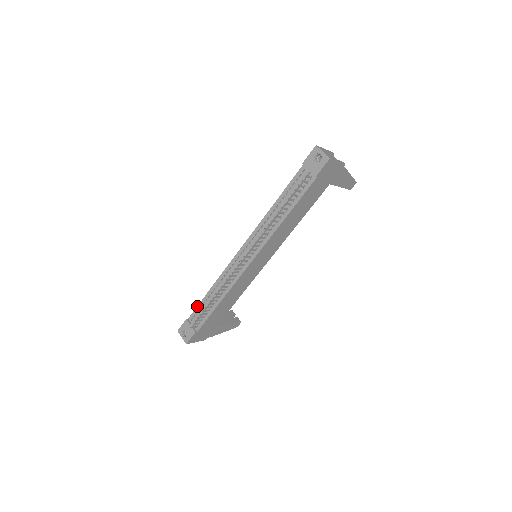
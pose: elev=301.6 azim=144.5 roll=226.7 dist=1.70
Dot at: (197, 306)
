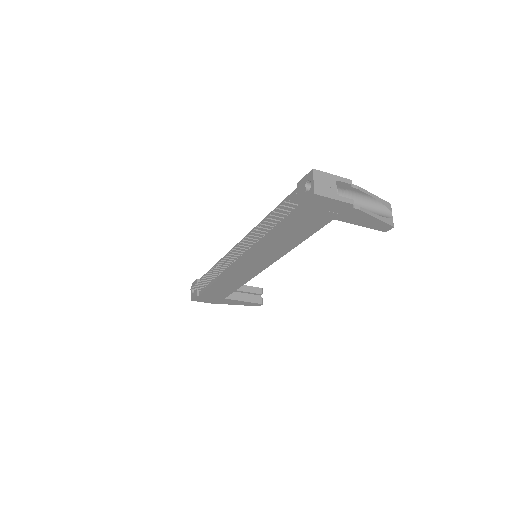
Dot at: (206, 273)
